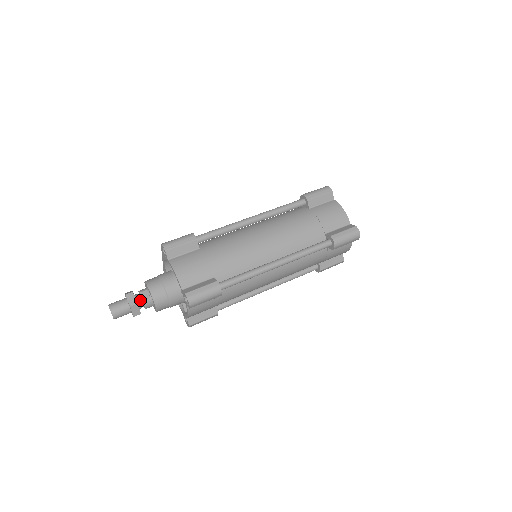
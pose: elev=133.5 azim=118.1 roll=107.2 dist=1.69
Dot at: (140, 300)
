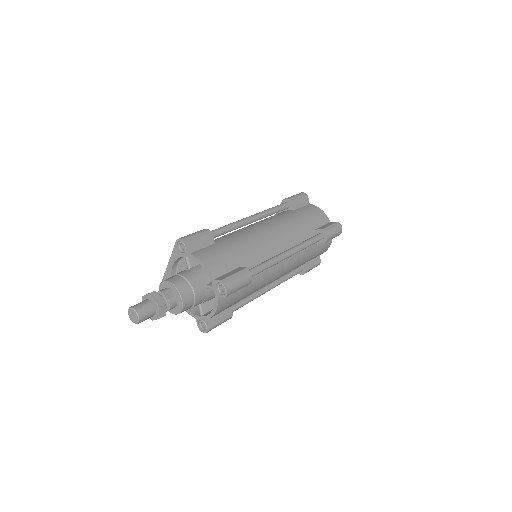
Dot at: (164, 299)
